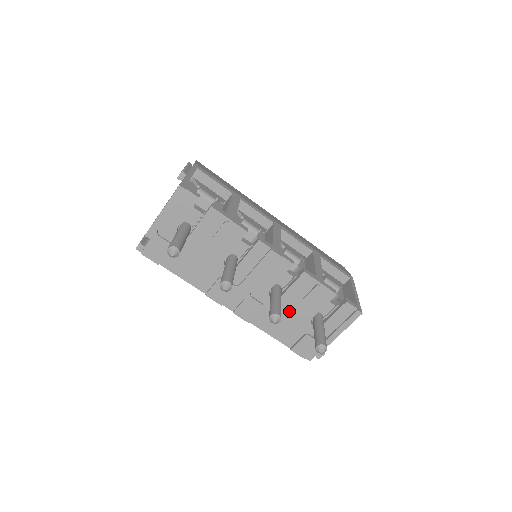
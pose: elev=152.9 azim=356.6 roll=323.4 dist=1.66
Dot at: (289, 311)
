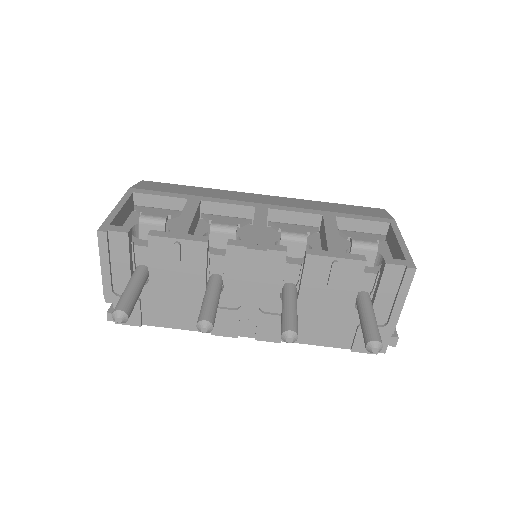
Dot at: (320, 308)
